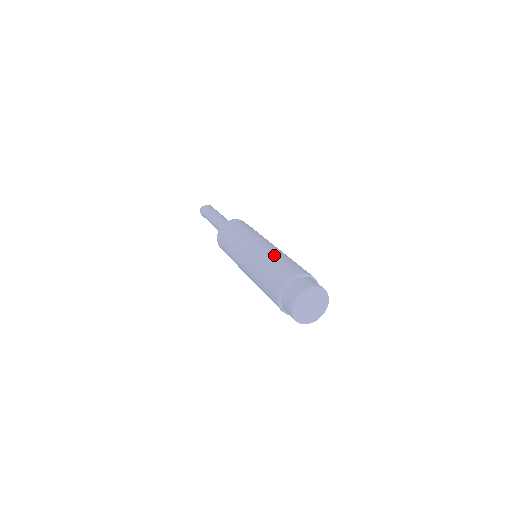
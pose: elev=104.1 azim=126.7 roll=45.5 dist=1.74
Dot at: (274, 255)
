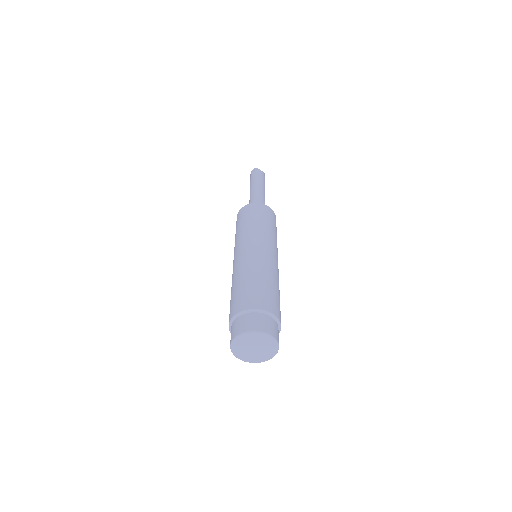
Dot at: (269, 274)
